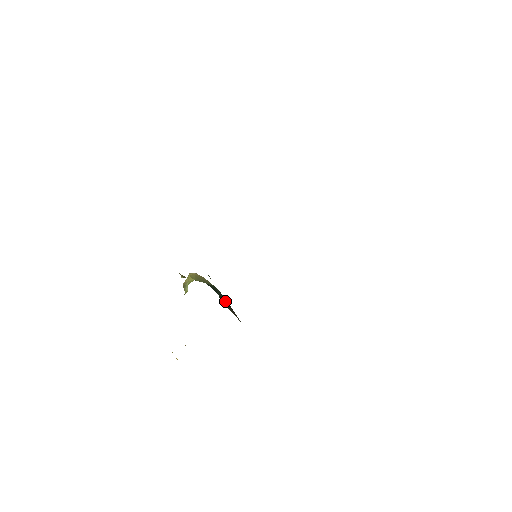
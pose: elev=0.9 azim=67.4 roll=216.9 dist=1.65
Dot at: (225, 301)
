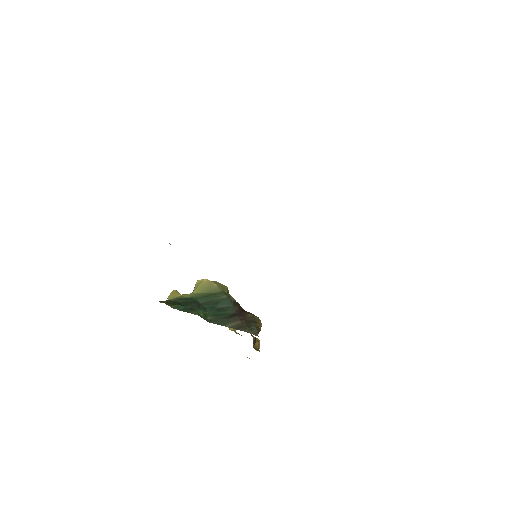
Dot at: (226, 313)
